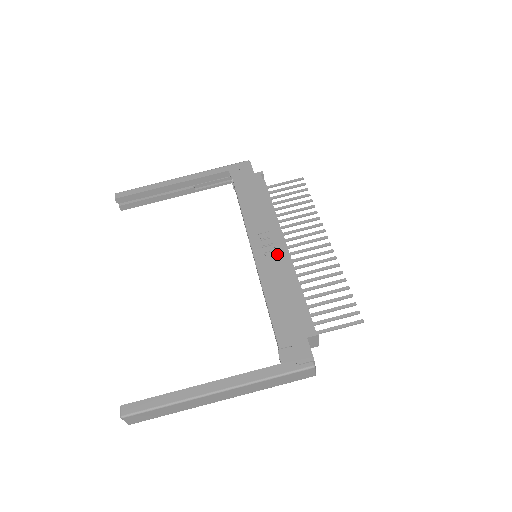
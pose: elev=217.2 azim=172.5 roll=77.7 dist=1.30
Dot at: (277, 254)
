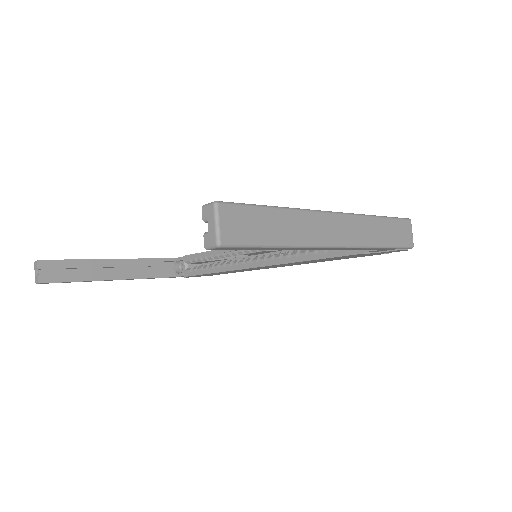
Dot at: occluded
